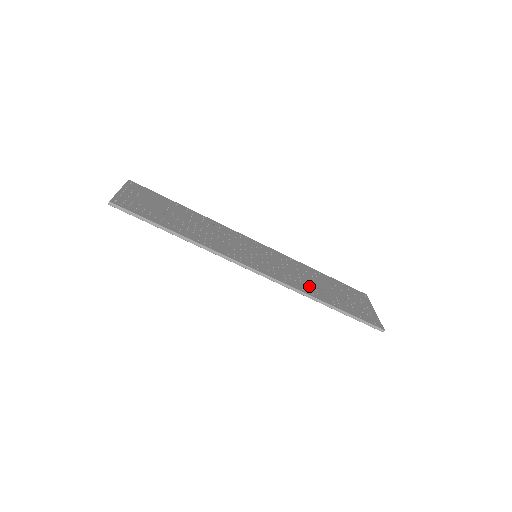
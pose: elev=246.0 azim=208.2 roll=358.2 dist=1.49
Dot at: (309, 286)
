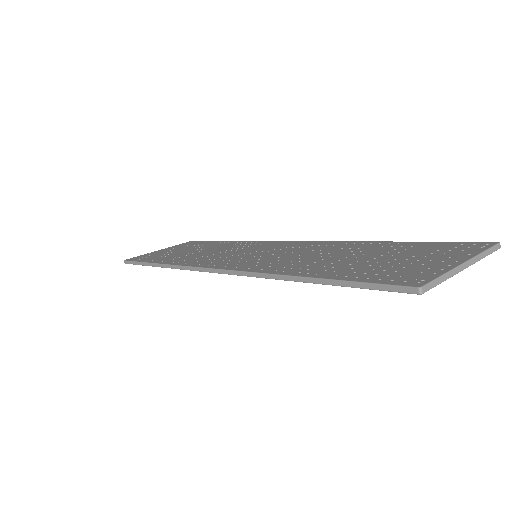
Dot at: (299, 264)
